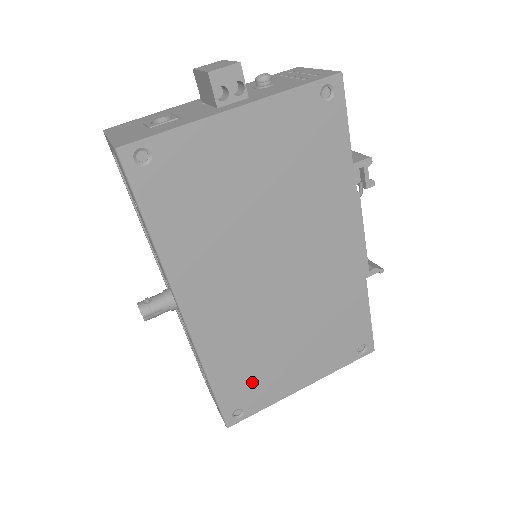
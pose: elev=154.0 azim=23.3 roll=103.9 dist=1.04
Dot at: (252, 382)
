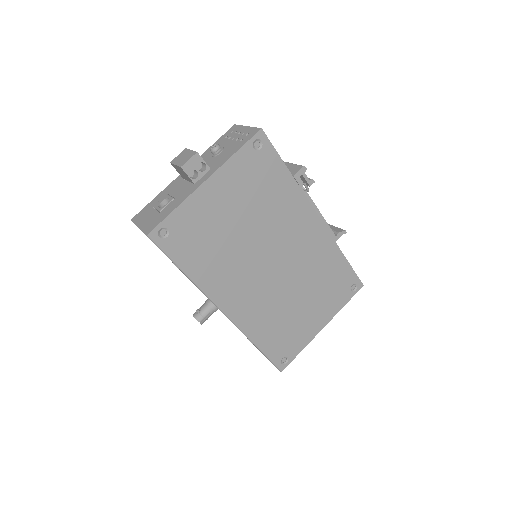
Dot at: (285, 337)
